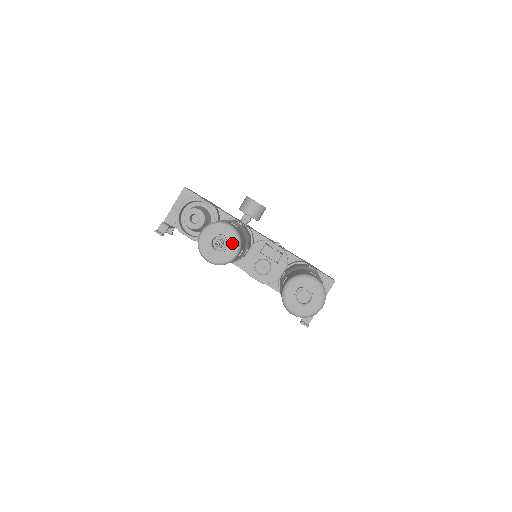
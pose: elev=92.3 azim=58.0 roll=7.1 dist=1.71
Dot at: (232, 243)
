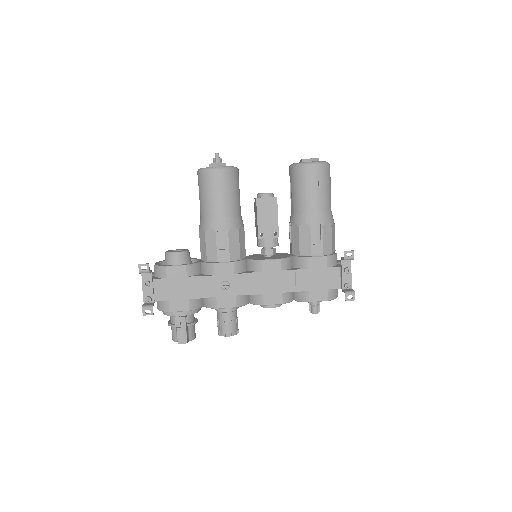
Dot at: occluded
